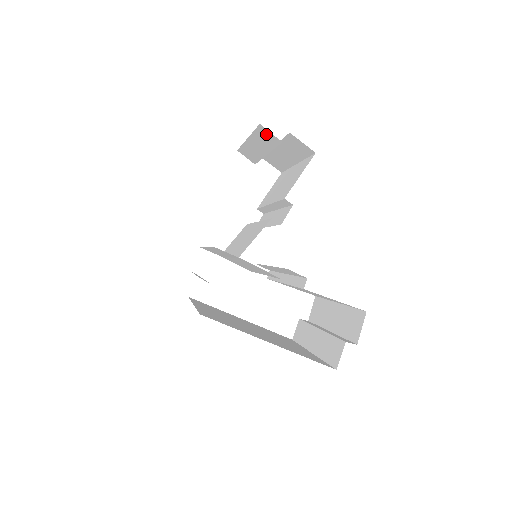
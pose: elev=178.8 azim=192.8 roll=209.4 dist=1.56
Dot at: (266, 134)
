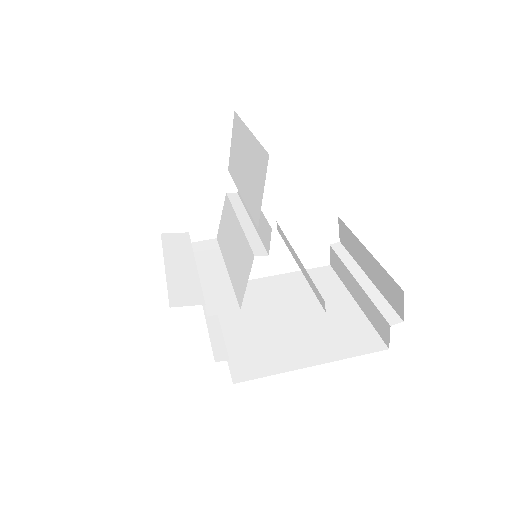
Dot at: occluded
